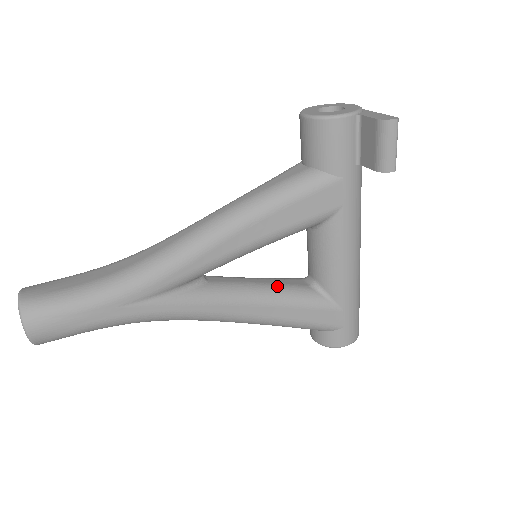
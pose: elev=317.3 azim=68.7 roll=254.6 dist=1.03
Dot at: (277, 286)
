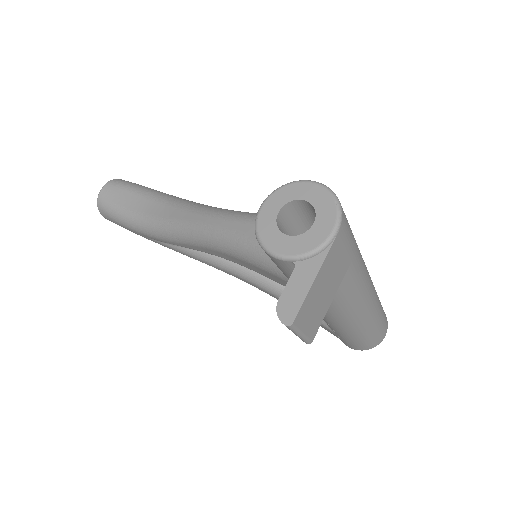
Dot at: occluded
